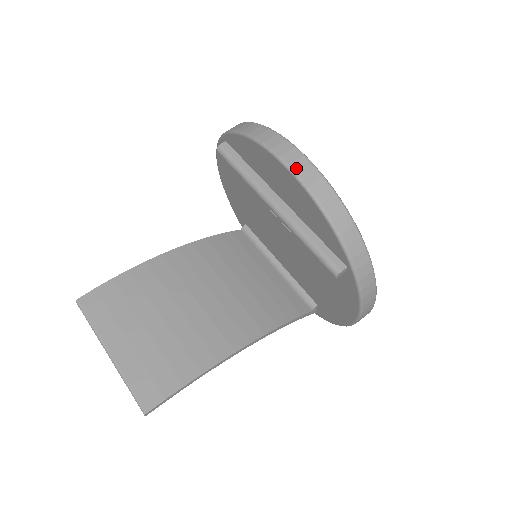
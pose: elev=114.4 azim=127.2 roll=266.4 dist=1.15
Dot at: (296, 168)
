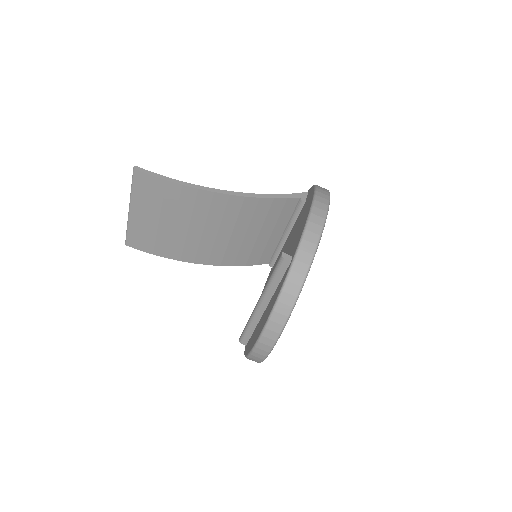
Dot at: (257, 350)
